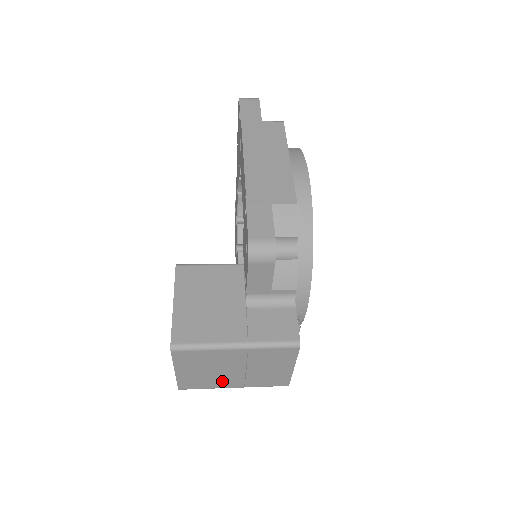
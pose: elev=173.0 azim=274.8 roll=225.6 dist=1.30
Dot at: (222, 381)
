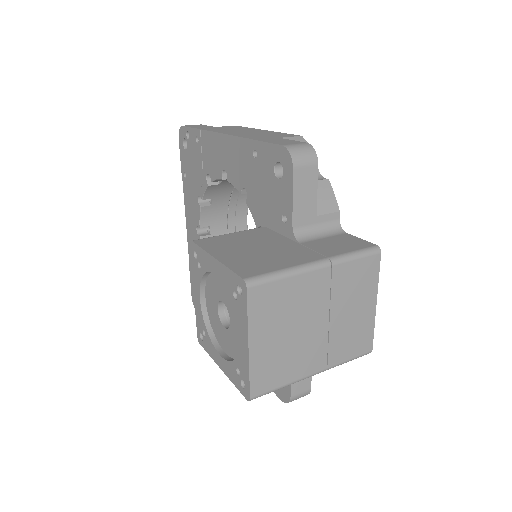
Dot at: (302, 359)
